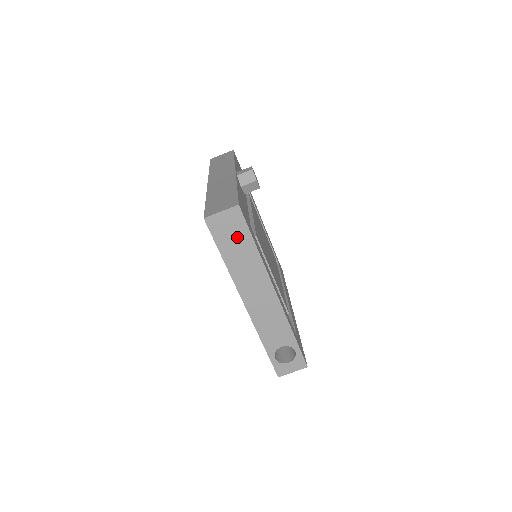
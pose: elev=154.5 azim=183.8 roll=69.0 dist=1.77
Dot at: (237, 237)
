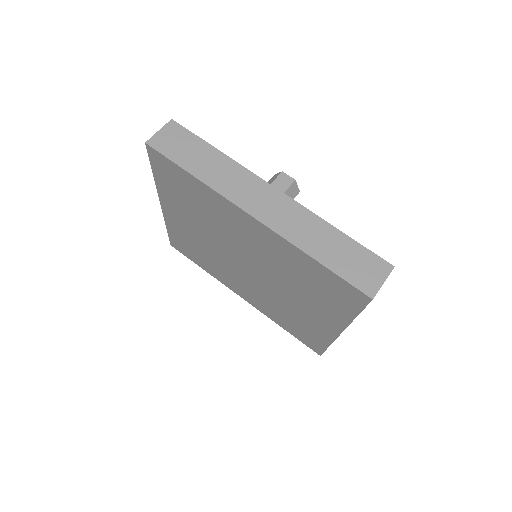
Dot at: occluded
